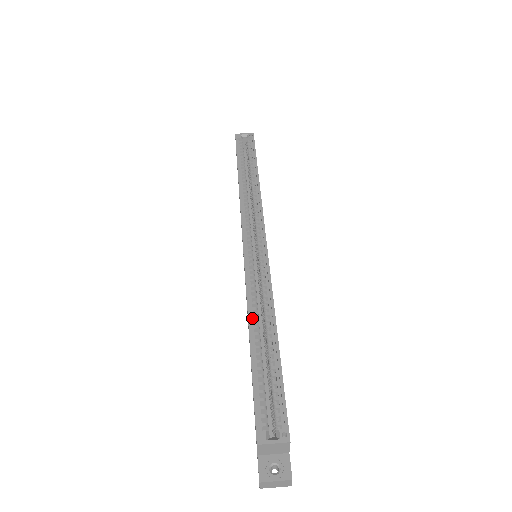
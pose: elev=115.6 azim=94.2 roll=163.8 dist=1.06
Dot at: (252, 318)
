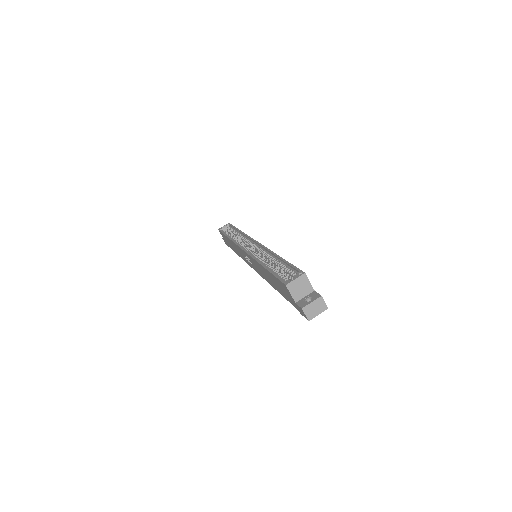
Dot at: (261, 262)
